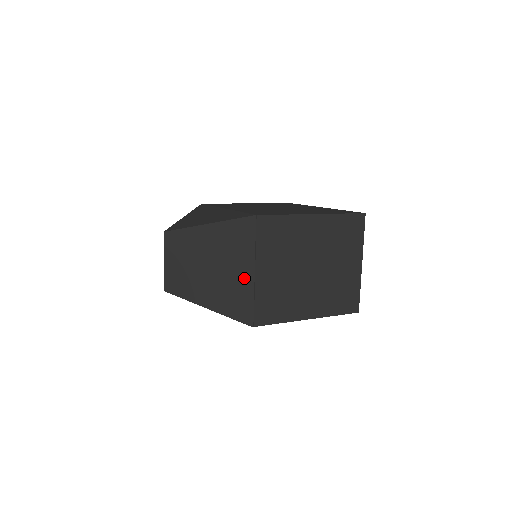
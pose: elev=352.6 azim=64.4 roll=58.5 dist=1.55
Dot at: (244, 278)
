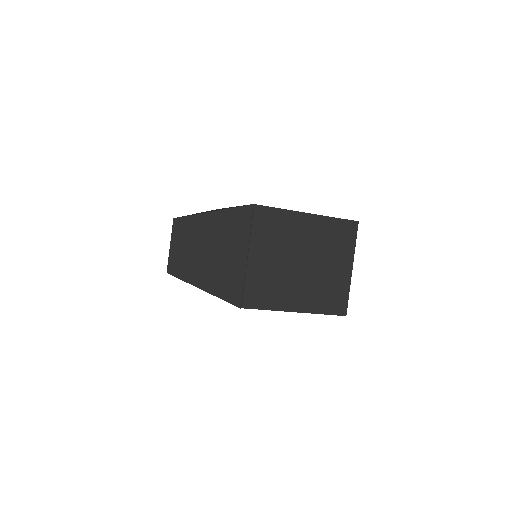
Dot at: (238, 261)
